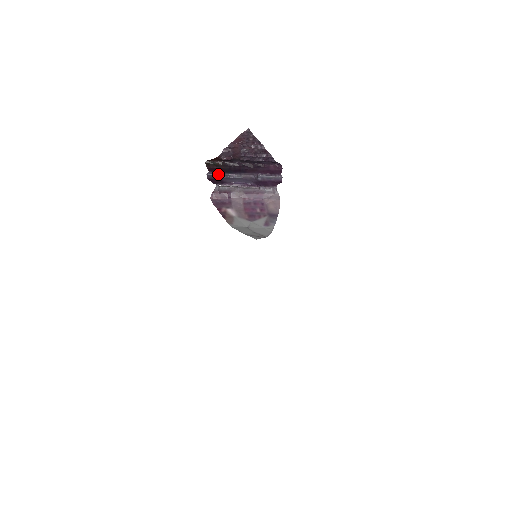
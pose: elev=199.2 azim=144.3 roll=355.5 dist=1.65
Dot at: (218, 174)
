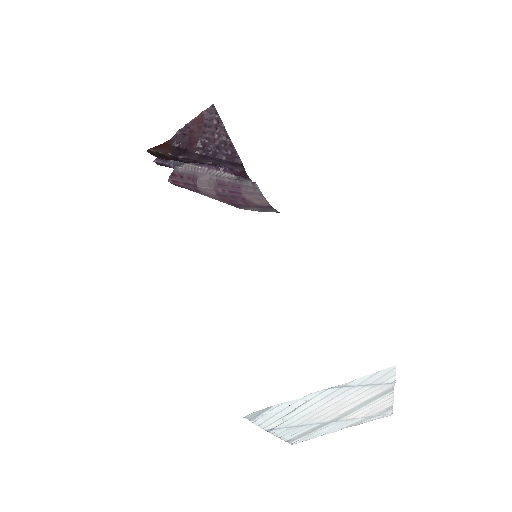
Dot at: (172, 160)
